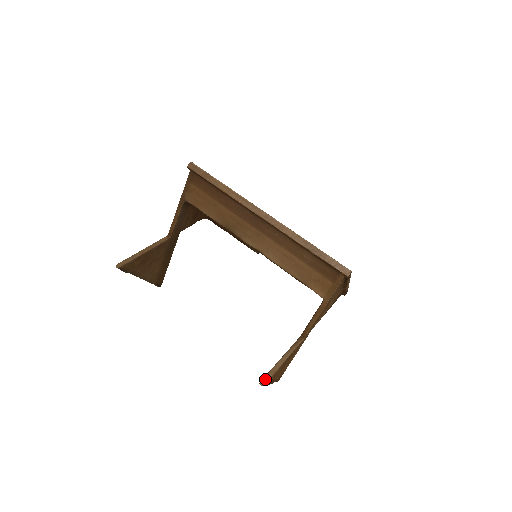
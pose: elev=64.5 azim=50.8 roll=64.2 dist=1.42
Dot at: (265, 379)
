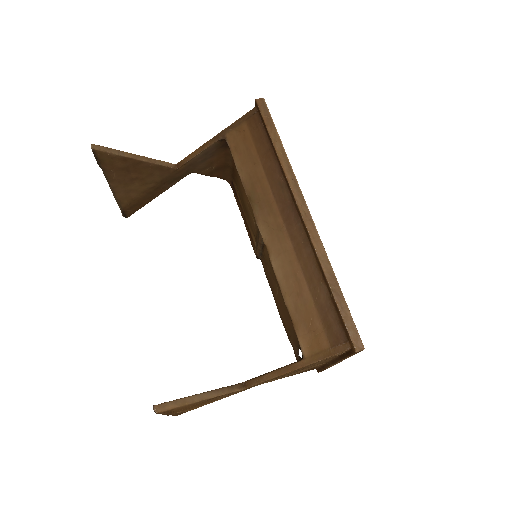
Dot at: (165, 405)
